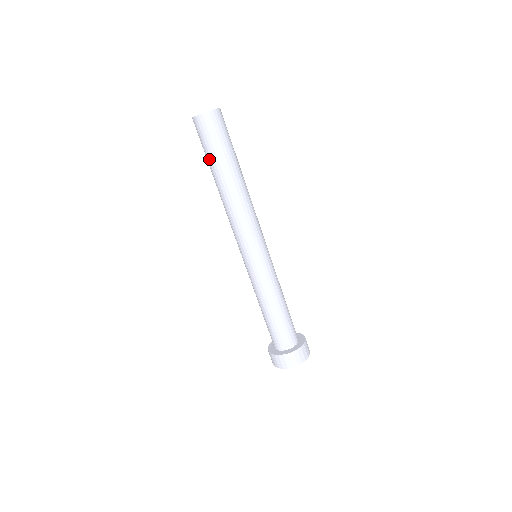
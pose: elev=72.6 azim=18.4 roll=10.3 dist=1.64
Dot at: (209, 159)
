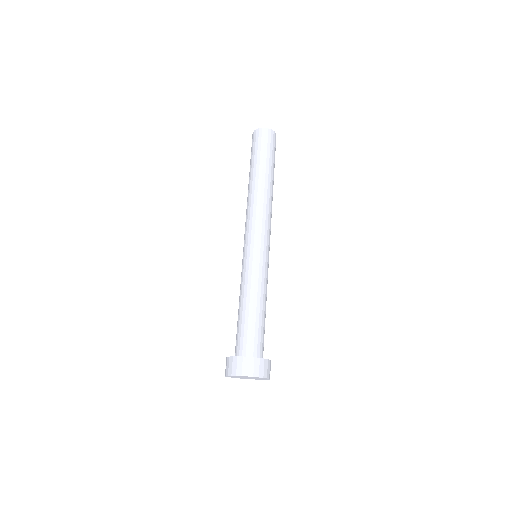
Dot at: (261, 159)
